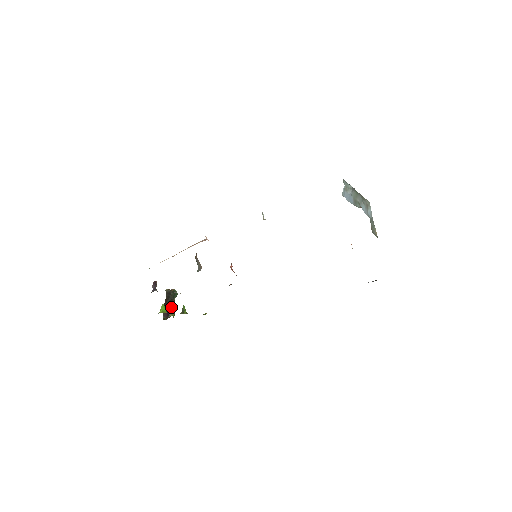
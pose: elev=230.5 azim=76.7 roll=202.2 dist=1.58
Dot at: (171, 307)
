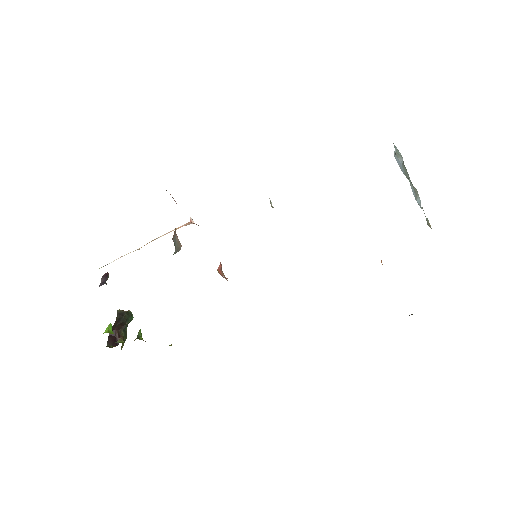
Dot at: (121, 331)
